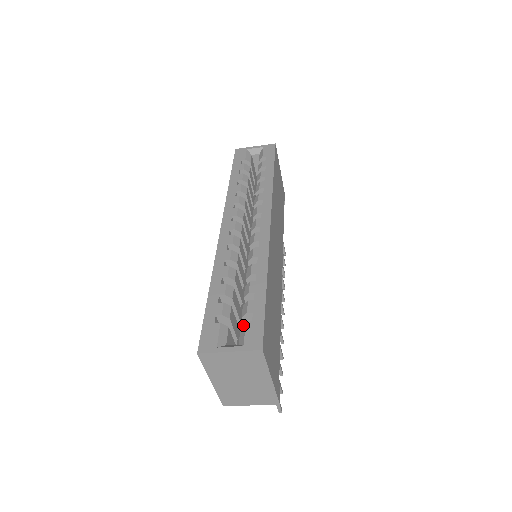
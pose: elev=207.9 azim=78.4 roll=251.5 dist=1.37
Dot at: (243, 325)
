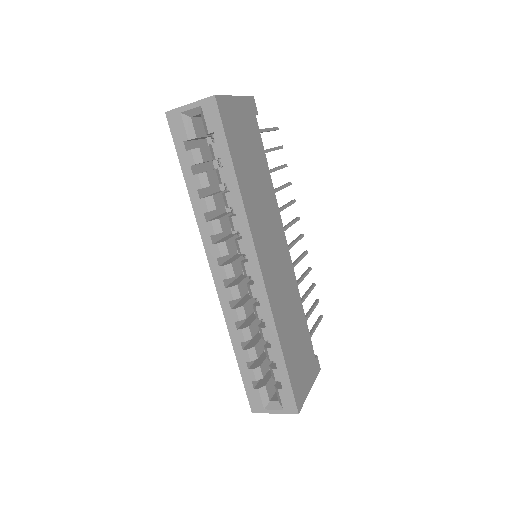
Dot at: (276, 389)
